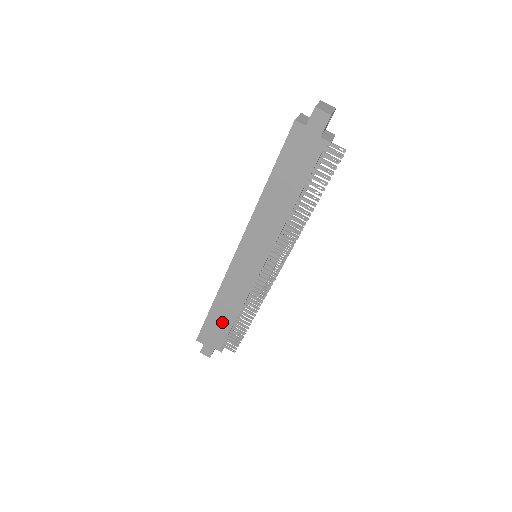
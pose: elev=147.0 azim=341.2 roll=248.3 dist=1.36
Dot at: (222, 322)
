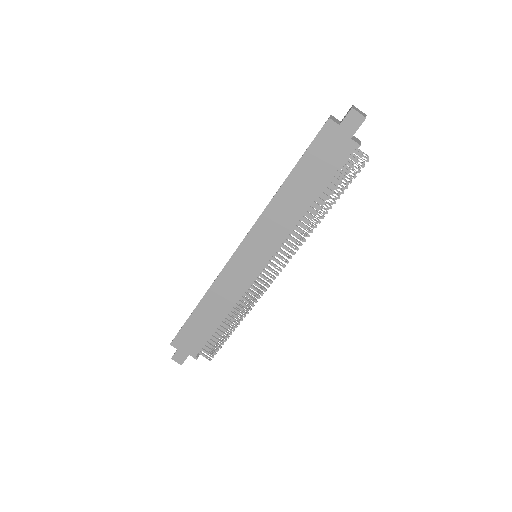
Dot at: (205, 325)
